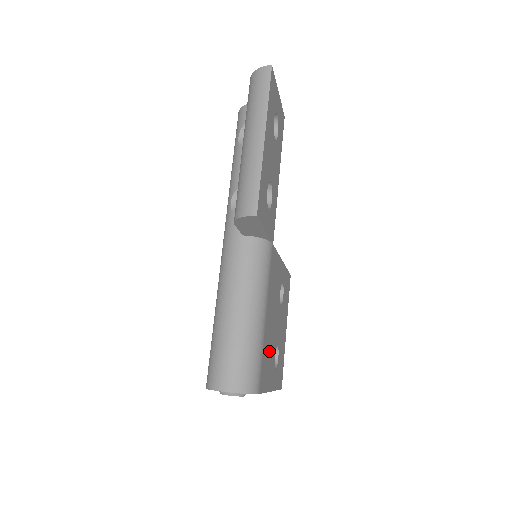
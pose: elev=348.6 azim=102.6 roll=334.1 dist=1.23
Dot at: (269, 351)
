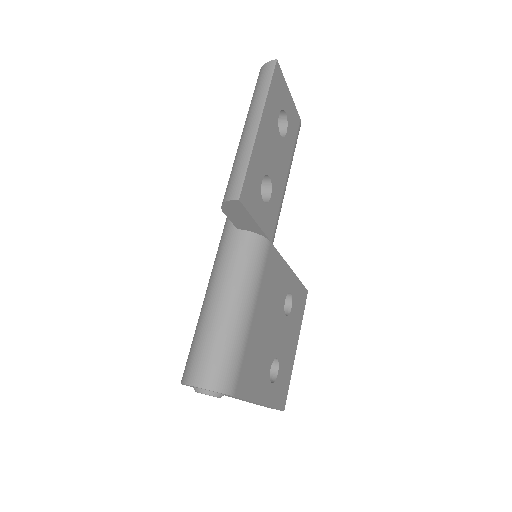
Dot at: (259, 357)
